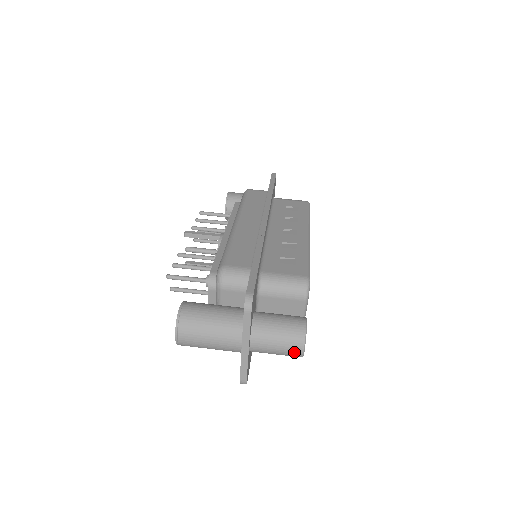
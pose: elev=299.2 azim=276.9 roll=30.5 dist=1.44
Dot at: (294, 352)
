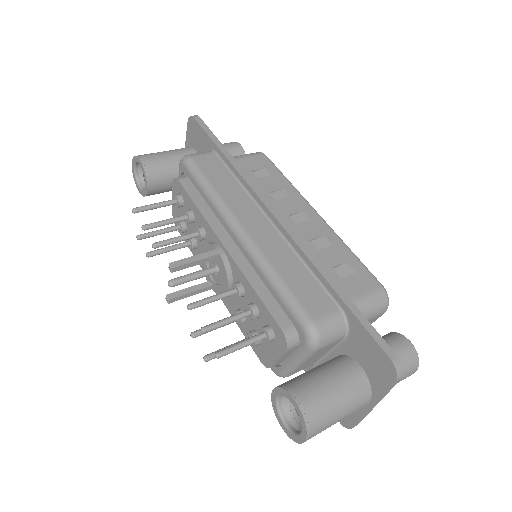
Dot at: occluded
